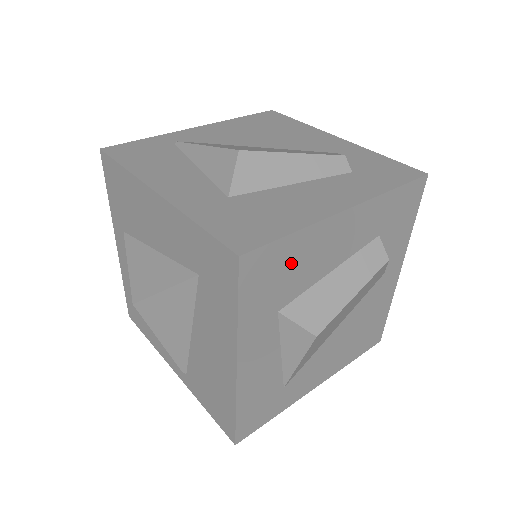
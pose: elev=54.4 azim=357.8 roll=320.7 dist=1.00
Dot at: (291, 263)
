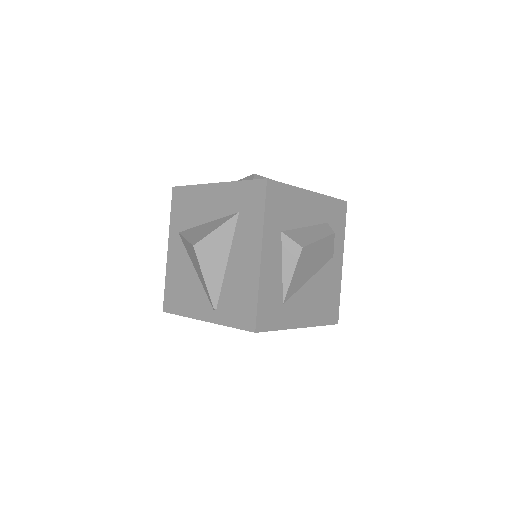
Dot at: (287, 203)
